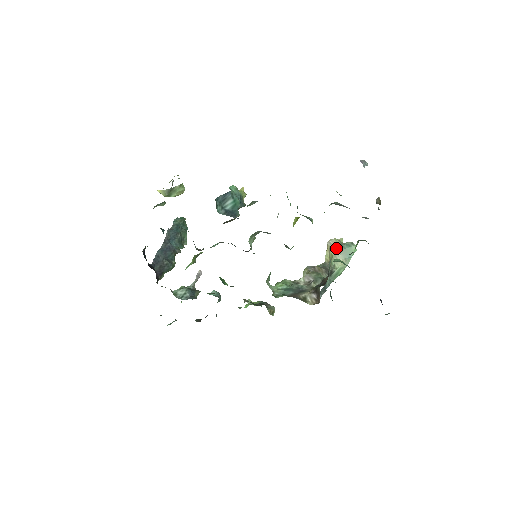
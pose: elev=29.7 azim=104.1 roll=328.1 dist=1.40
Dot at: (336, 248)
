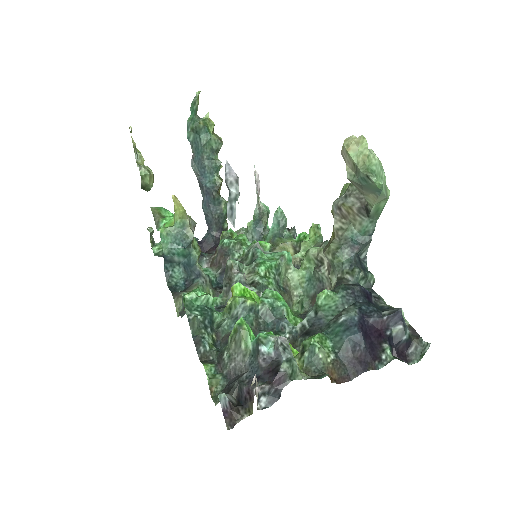
Dot at: (351, 182)
